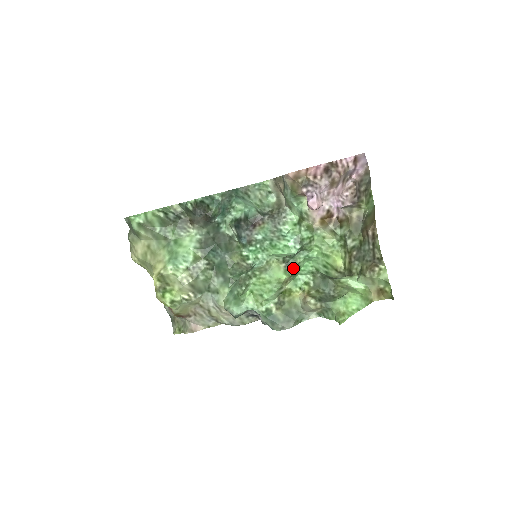
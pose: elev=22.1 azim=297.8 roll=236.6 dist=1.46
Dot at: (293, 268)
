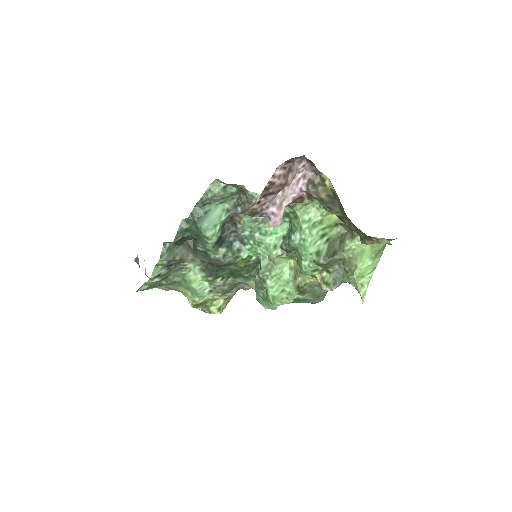
Dot at: (295, 252)
